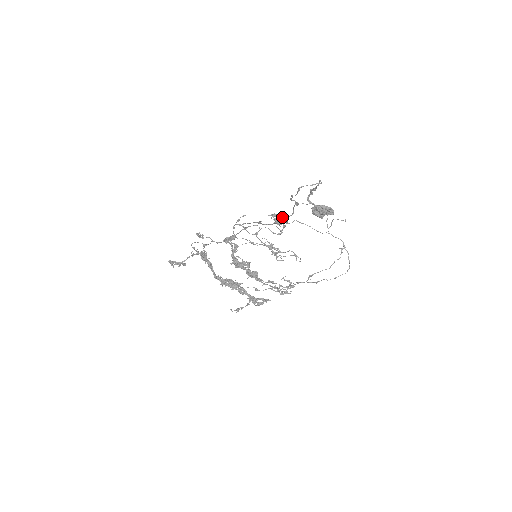
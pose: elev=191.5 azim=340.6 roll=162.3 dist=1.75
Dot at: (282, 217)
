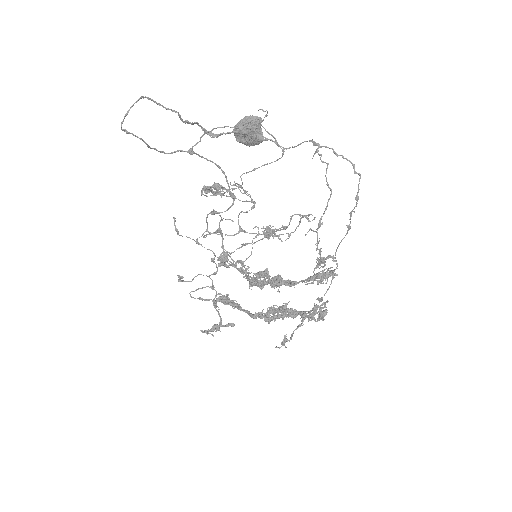
Dot at: (214, 184)
